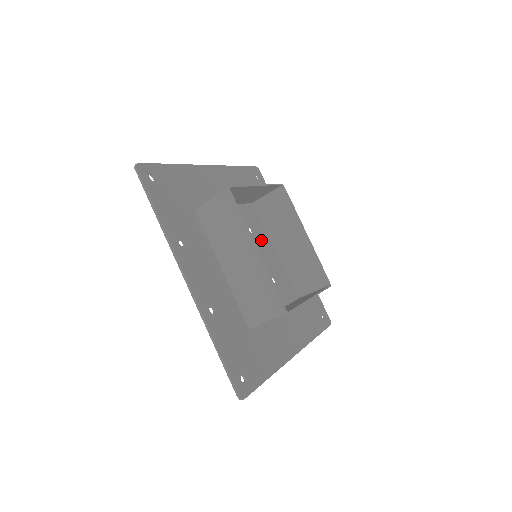
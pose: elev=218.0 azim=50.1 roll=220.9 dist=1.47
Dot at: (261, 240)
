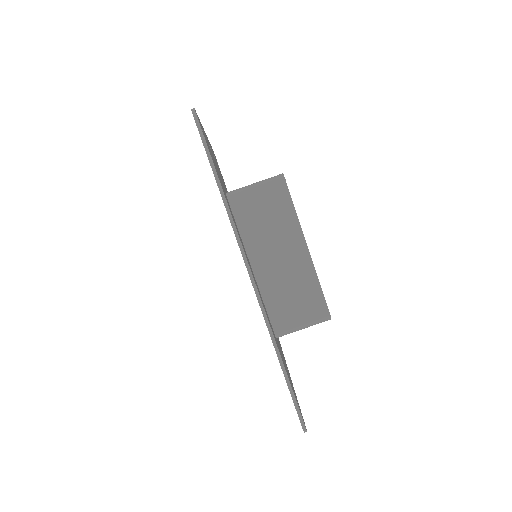
Dot at: occluded
